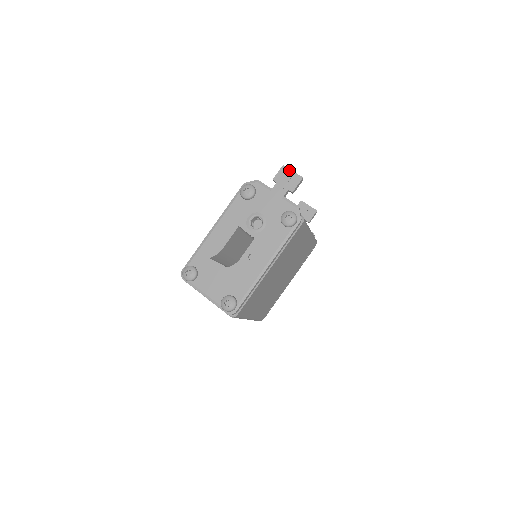
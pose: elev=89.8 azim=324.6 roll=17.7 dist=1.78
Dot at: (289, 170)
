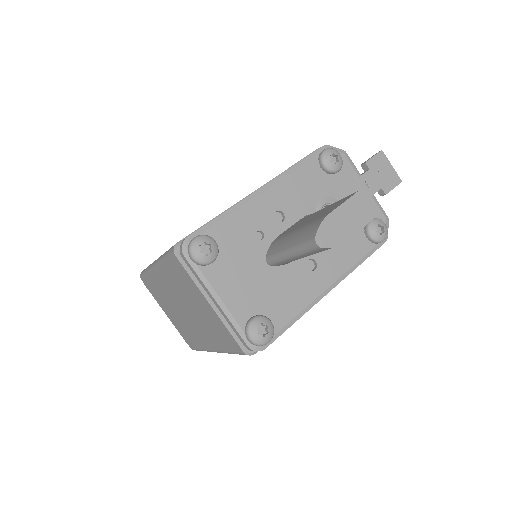
Dot at: (388, 161)
